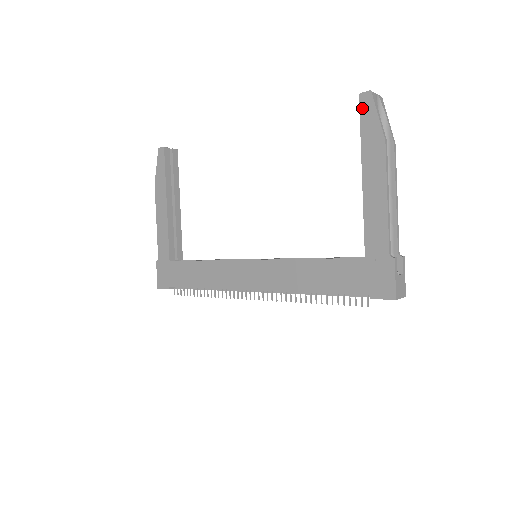
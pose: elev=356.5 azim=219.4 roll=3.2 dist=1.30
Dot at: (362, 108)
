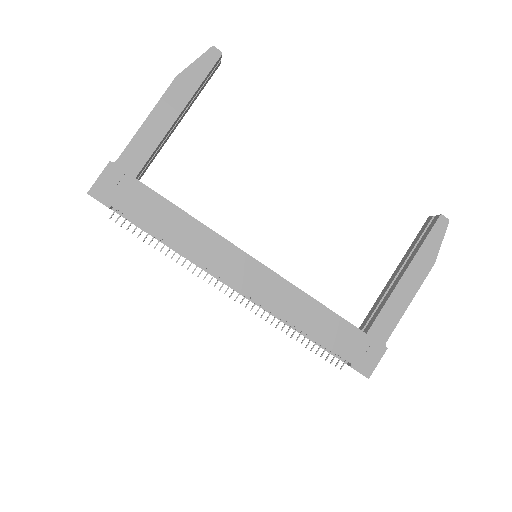
Dot at: (436, 226)
